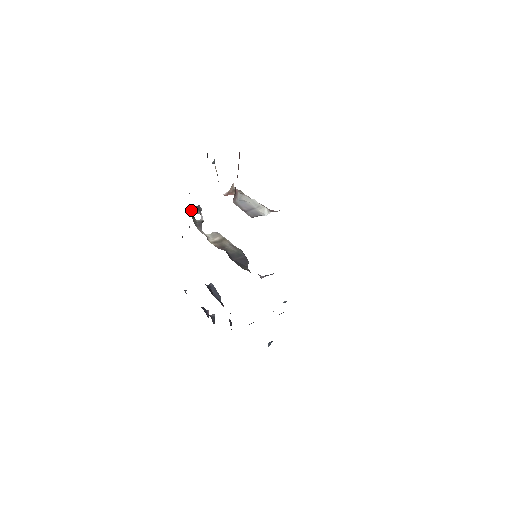
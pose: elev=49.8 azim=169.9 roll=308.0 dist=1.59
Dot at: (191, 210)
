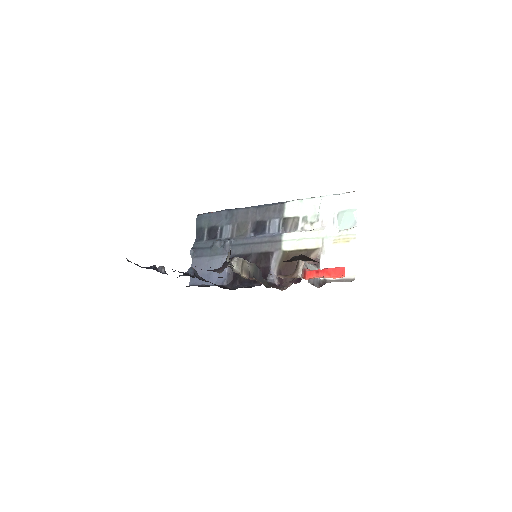
Dot at: occluded
